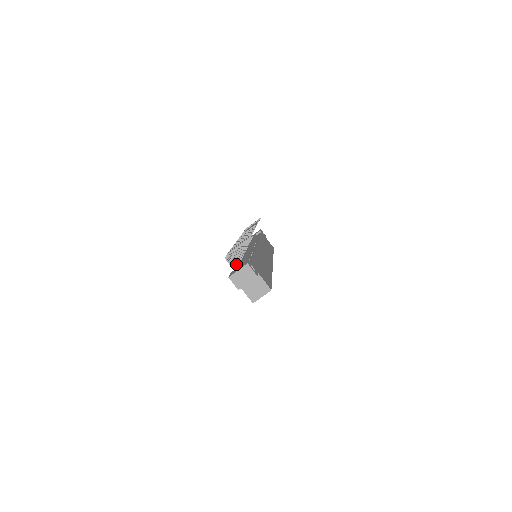
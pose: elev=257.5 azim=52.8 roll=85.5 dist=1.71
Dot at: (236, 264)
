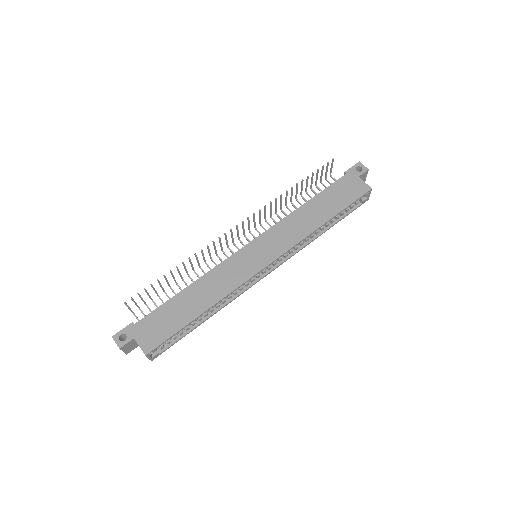
Dot at: occluded
